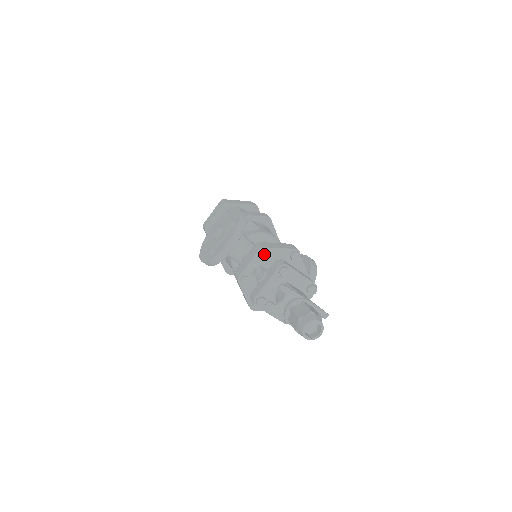
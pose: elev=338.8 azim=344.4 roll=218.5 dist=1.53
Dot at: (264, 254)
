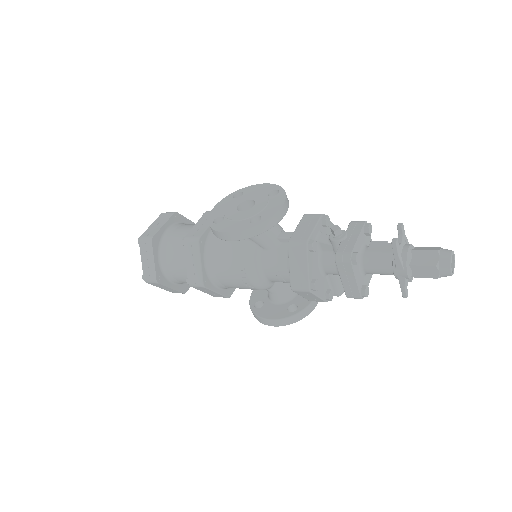
Dot at: (327, 219)
